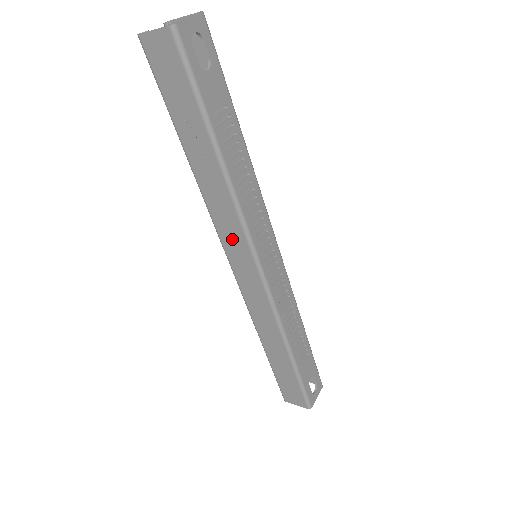
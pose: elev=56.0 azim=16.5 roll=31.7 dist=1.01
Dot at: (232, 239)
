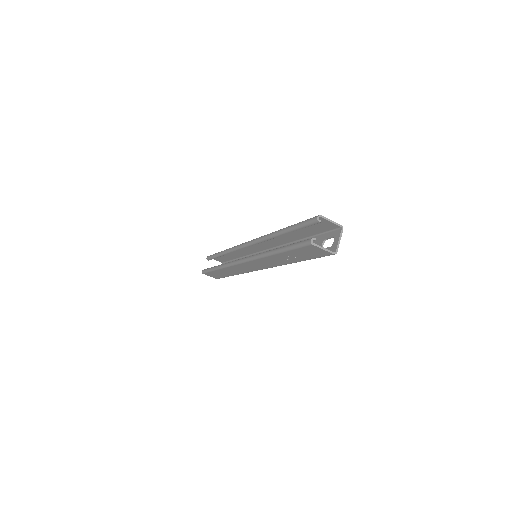
Dot at: (260, 264)
